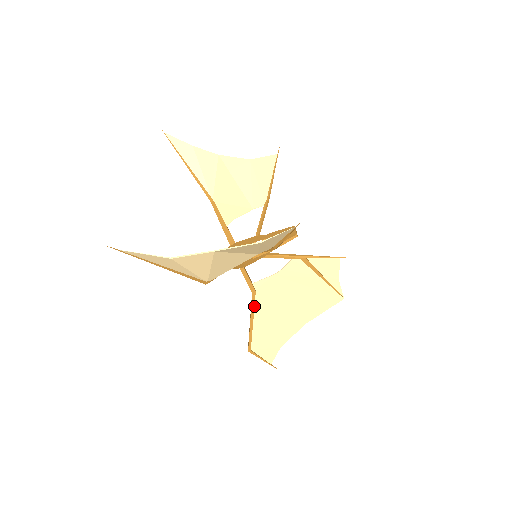
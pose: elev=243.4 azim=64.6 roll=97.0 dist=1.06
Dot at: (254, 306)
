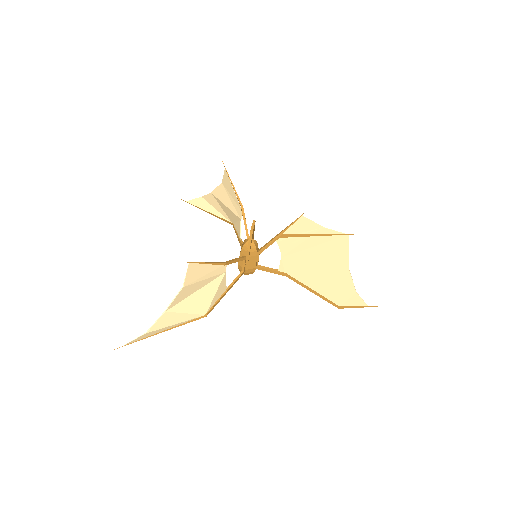
Dot at: (299, 282)
